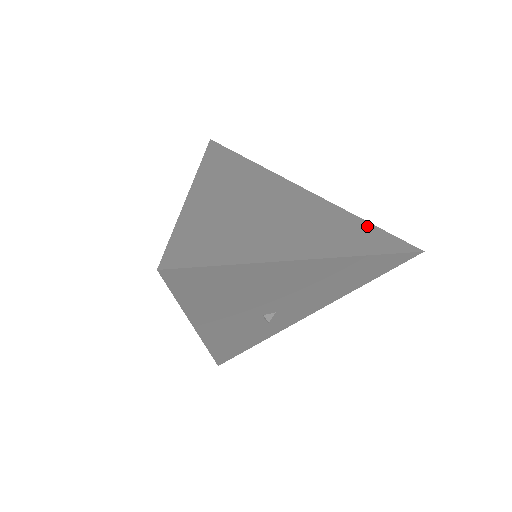
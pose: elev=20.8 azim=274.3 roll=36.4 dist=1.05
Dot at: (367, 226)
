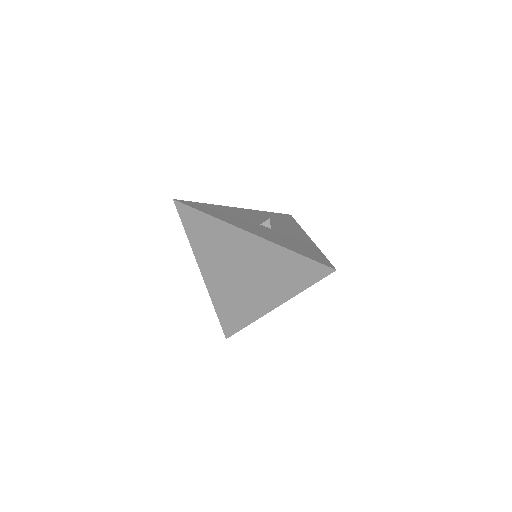
Dot at: (296, 259)
